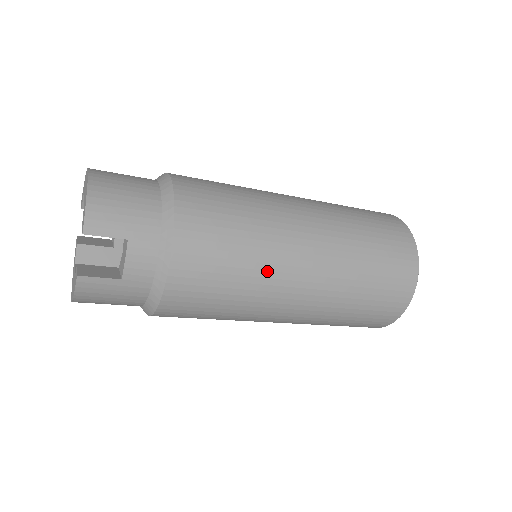
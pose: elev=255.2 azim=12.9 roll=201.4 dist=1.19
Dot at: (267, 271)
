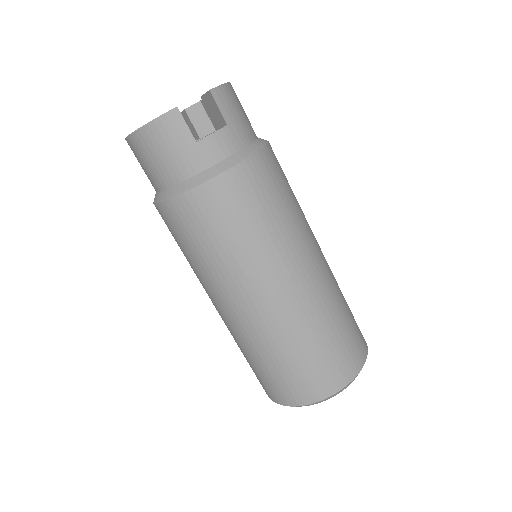
Dot at: (281, 245)
